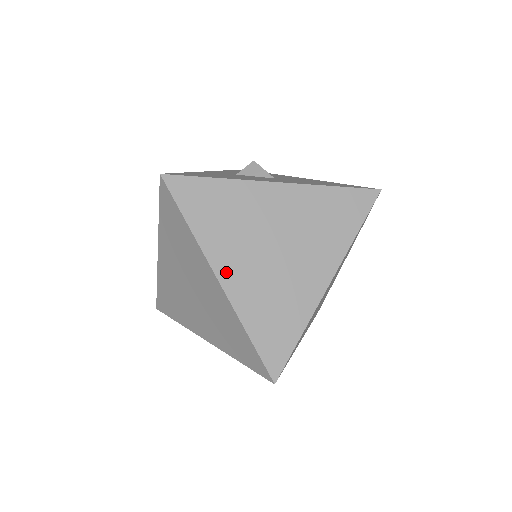
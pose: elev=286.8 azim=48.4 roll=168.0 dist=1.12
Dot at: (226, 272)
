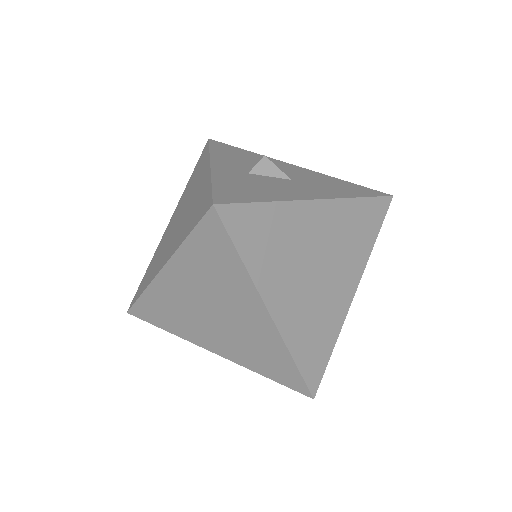
Dot at: (277, 305)
